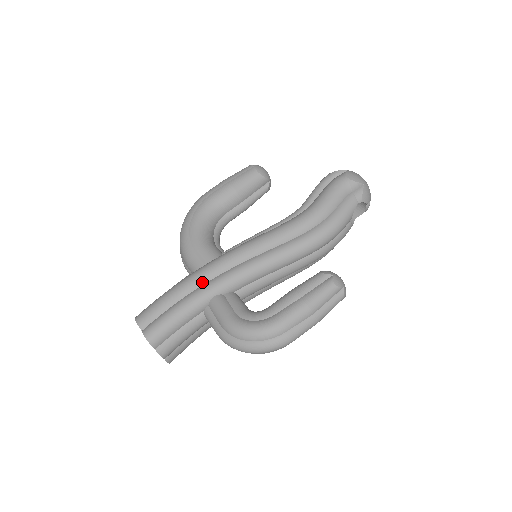
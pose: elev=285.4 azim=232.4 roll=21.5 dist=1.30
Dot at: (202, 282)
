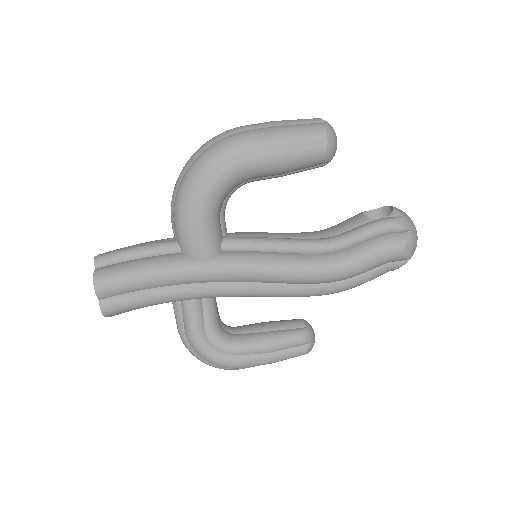
Dot at: (186, 282)
